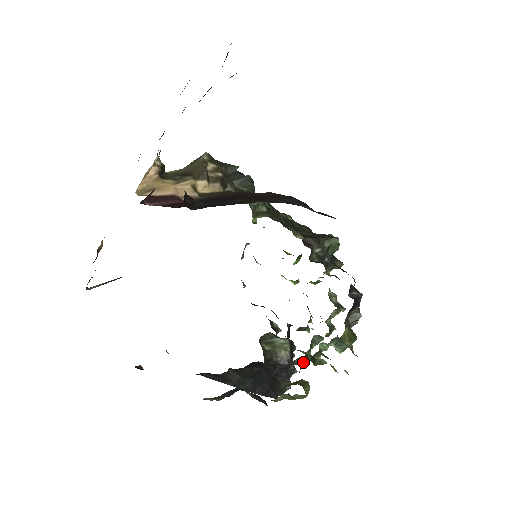
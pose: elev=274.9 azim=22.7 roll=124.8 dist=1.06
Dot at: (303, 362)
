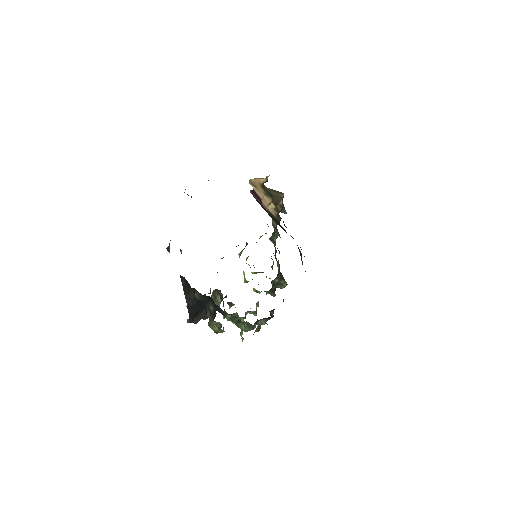
Dot at: (229, 318)
